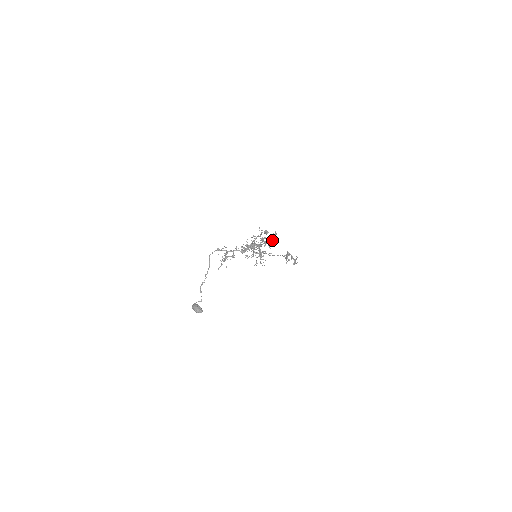
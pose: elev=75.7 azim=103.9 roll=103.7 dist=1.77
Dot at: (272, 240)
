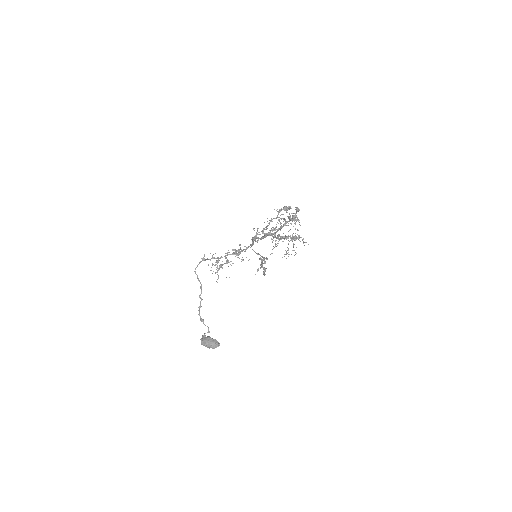
Dot at: occluded
